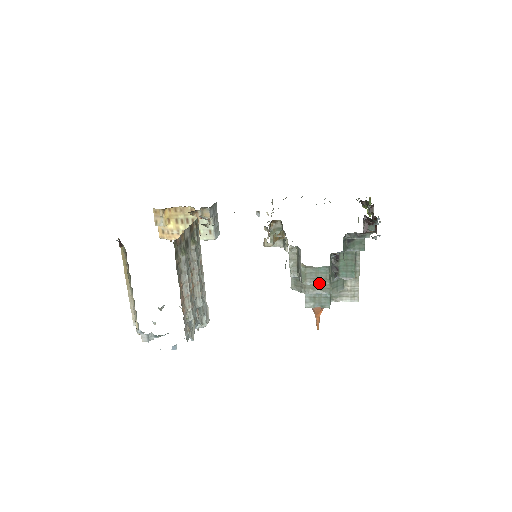
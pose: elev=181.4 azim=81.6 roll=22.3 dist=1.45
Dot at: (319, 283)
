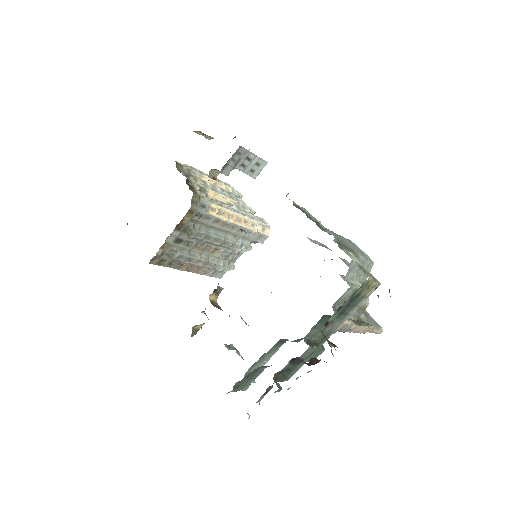
Dot at: occluded
